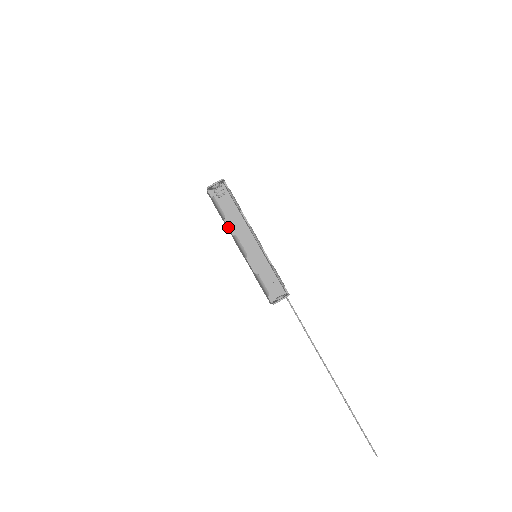
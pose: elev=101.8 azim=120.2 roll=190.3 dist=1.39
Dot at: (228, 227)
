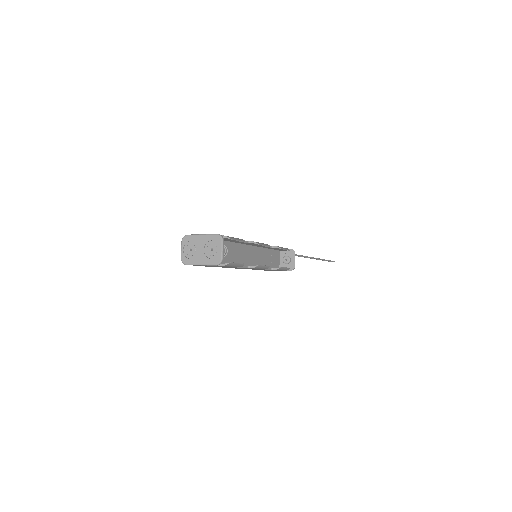
Dot at: occluded
